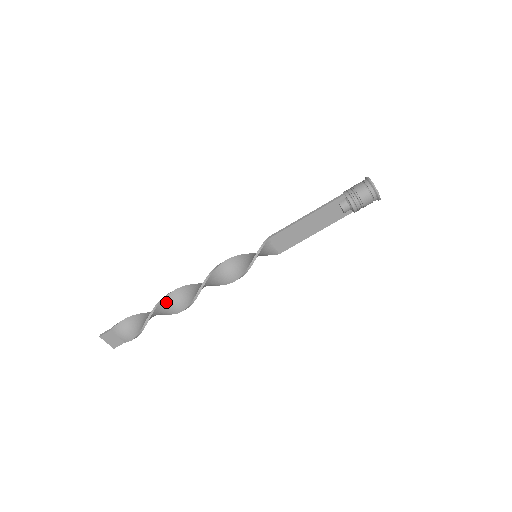
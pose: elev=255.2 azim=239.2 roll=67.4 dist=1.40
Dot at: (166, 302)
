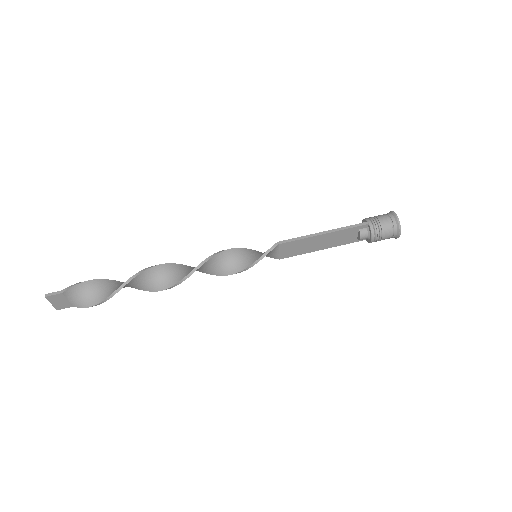
Dot at: (140, 278)
